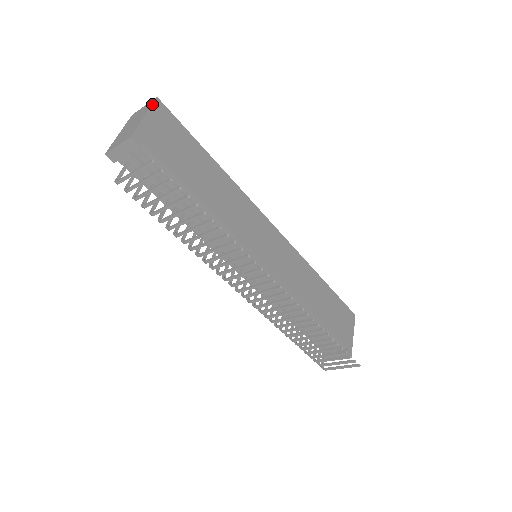
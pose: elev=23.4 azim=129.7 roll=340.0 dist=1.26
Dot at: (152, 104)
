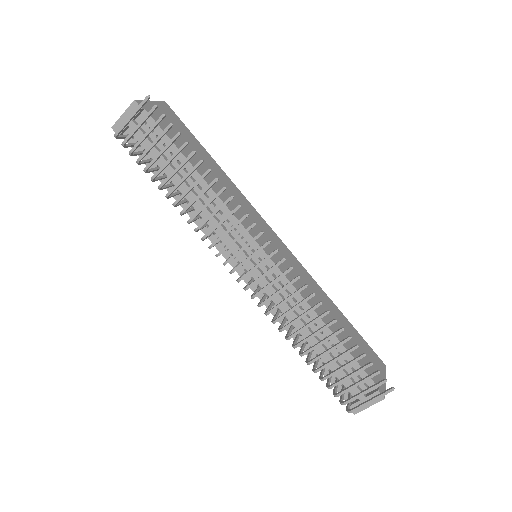
Dot at: (159, 101)
